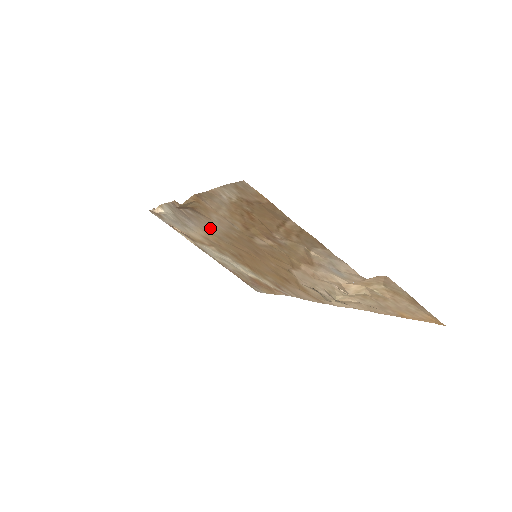
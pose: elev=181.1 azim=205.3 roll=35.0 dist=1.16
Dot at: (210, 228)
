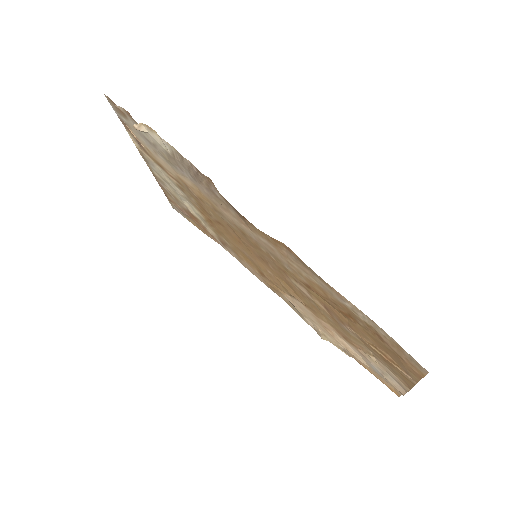
Dot at: (222, 209)
